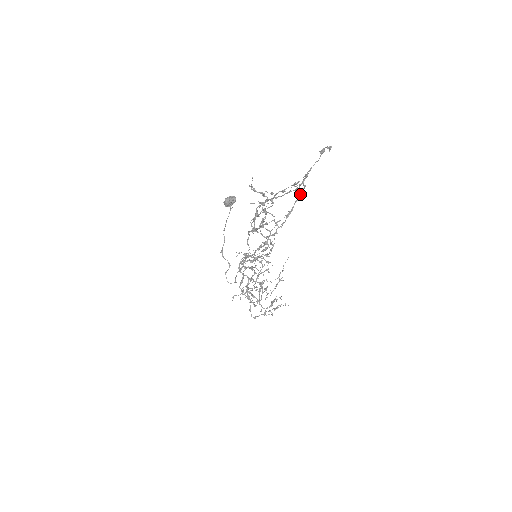
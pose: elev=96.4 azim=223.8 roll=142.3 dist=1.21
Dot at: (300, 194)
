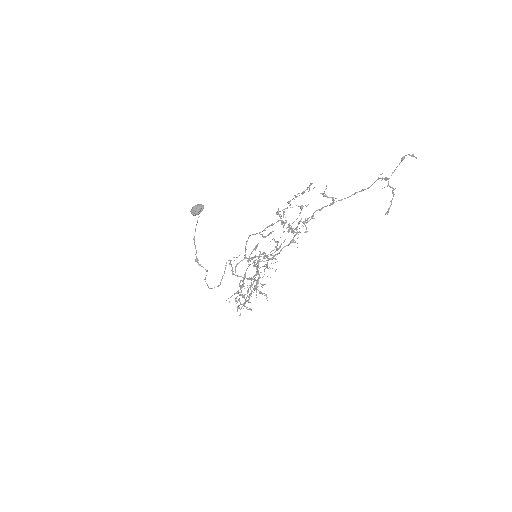
Dot at: (393, 194)
